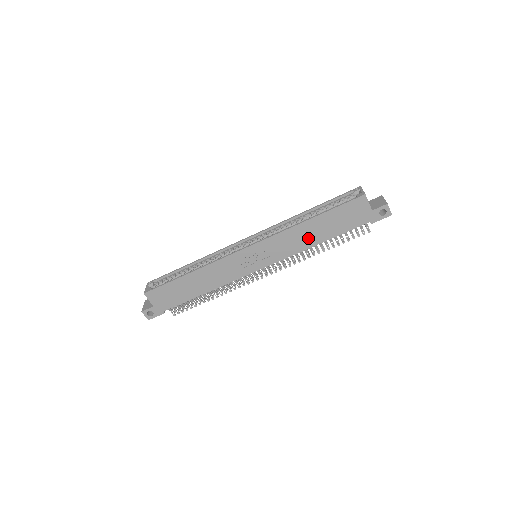
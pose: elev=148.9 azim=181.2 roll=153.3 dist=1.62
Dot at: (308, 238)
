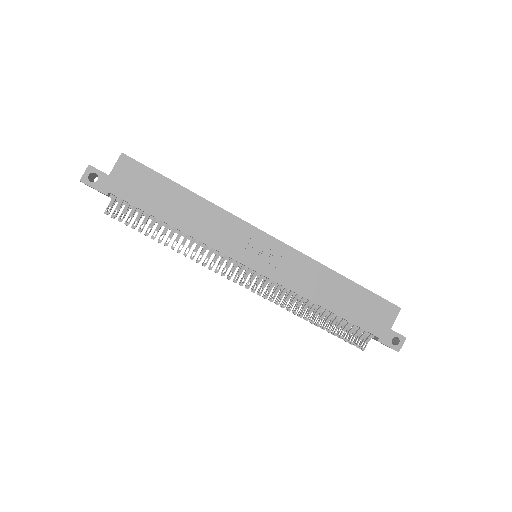
Dot at: (322, 291)
